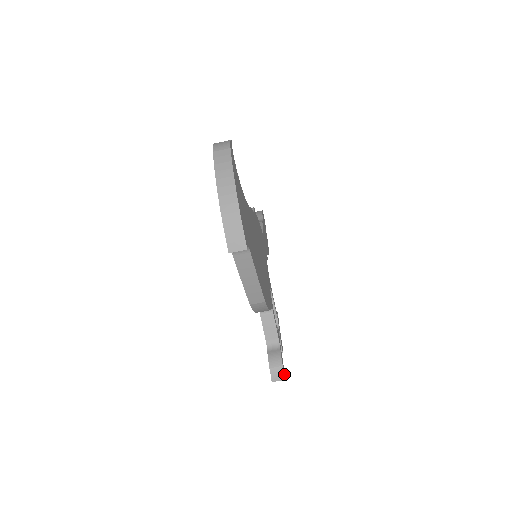
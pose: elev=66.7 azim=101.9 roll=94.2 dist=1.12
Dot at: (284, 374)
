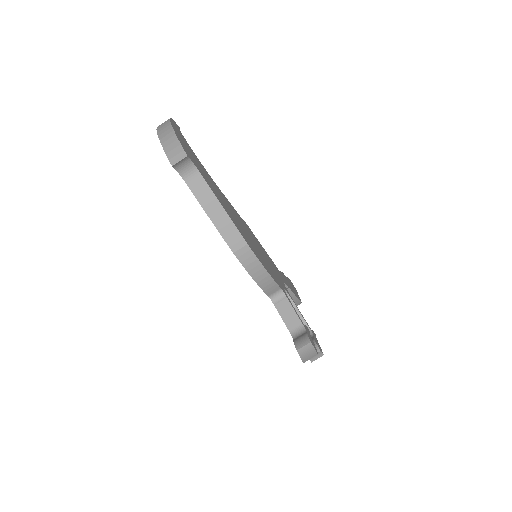
Dot at: (315, 351)
